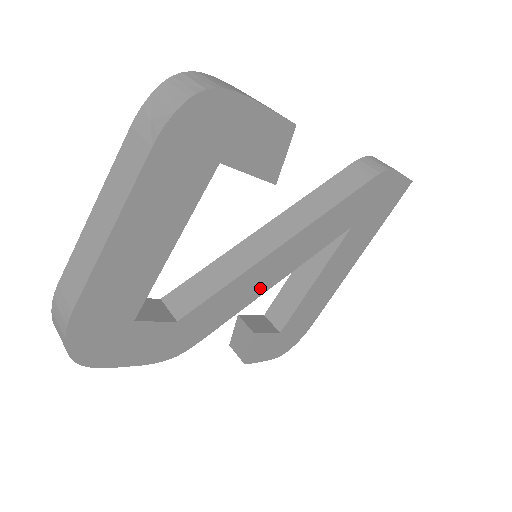
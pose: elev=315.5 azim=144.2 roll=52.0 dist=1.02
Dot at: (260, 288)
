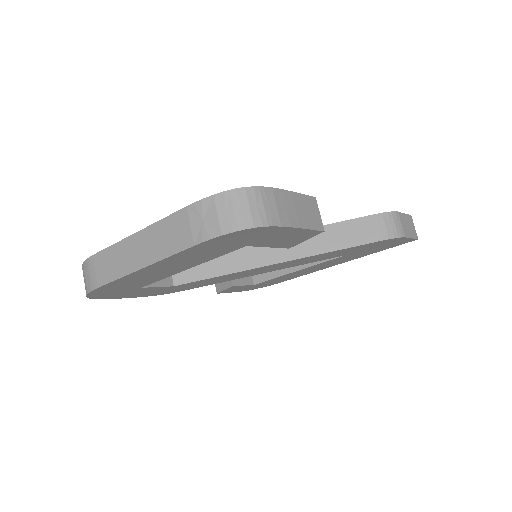
Dot at: (248, 275)
